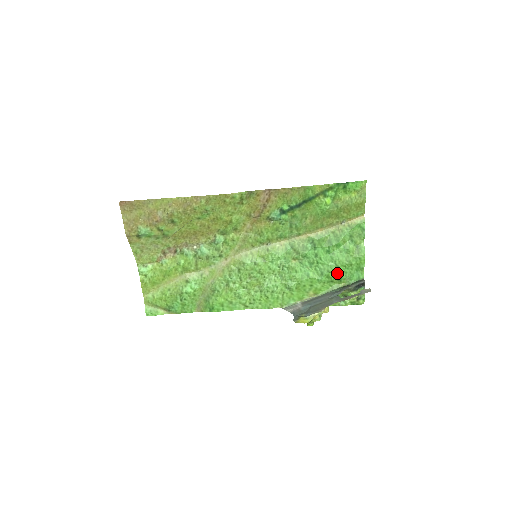
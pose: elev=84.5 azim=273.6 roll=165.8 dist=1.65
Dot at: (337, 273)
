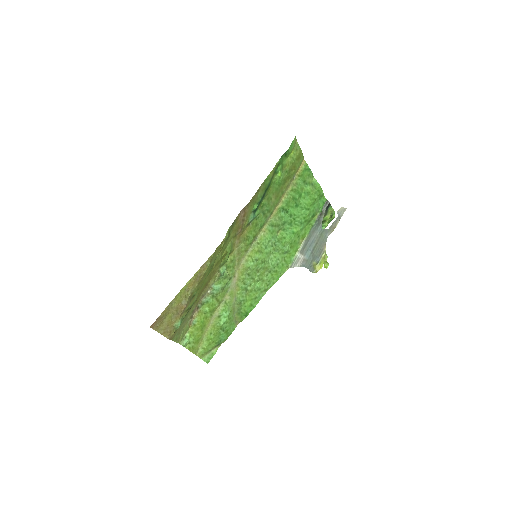
Dot at: (310, 213)
